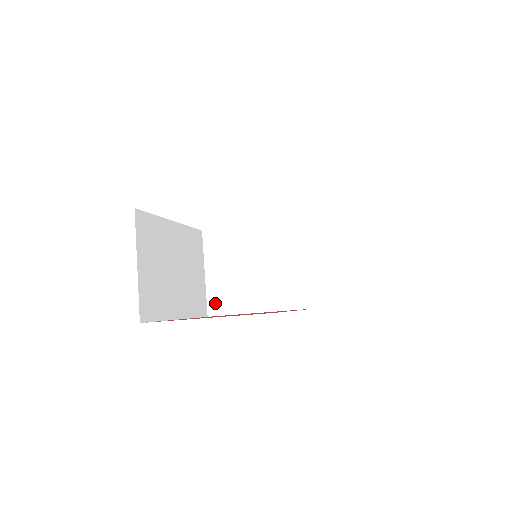
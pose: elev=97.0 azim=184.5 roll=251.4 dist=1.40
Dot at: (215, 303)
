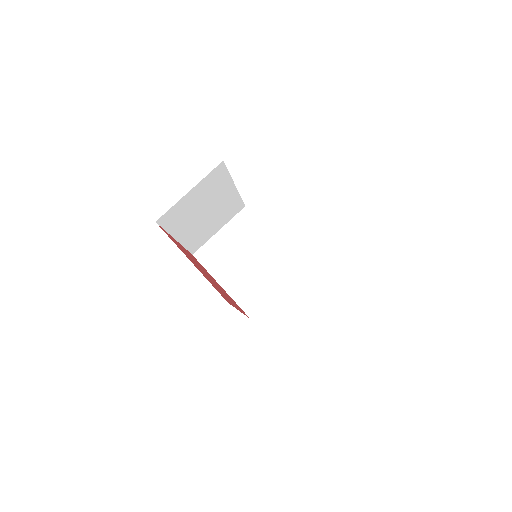
Dot at: (205, 253)
